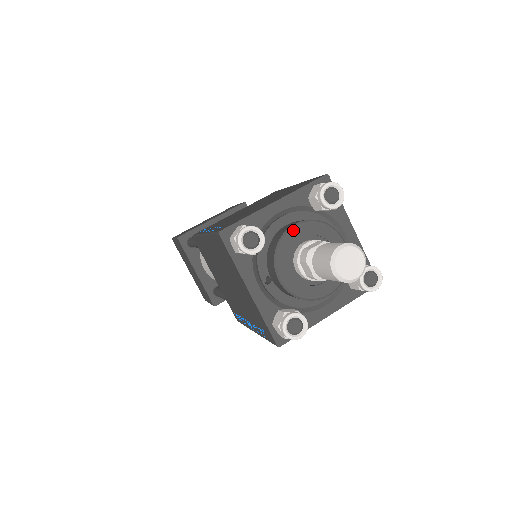
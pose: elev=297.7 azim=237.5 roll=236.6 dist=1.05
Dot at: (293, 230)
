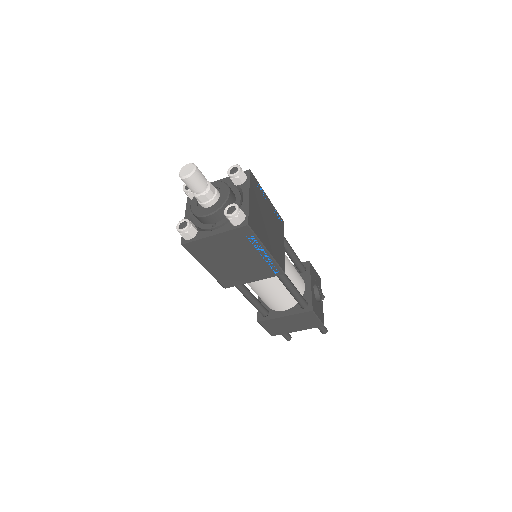
Dot at: (192, 206)
